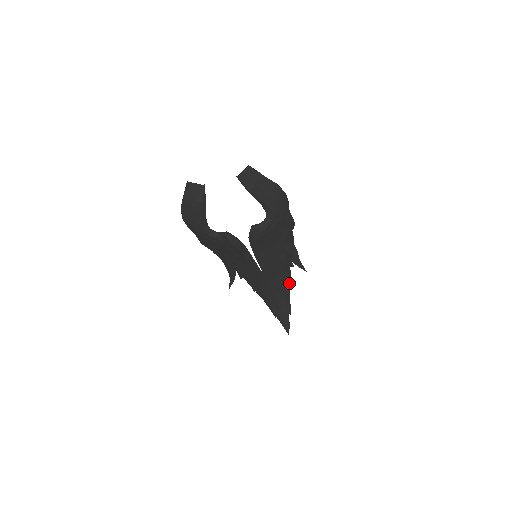
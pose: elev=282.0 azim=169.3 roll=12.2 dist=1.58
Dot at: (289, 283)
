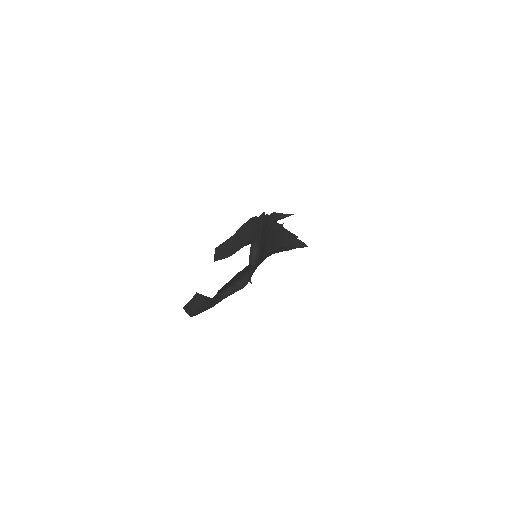
Dot at: (282, 228)
